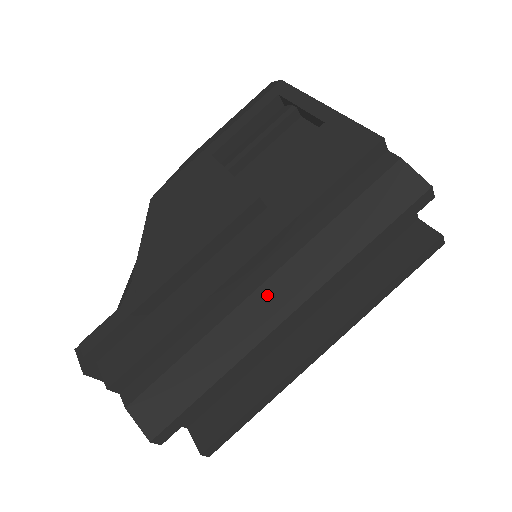
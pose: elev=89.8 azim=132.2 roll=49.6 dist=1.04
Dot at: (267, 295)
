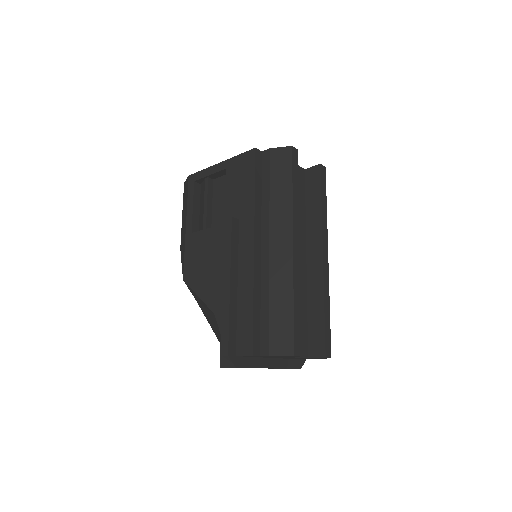
Dot at: (276, 248)
